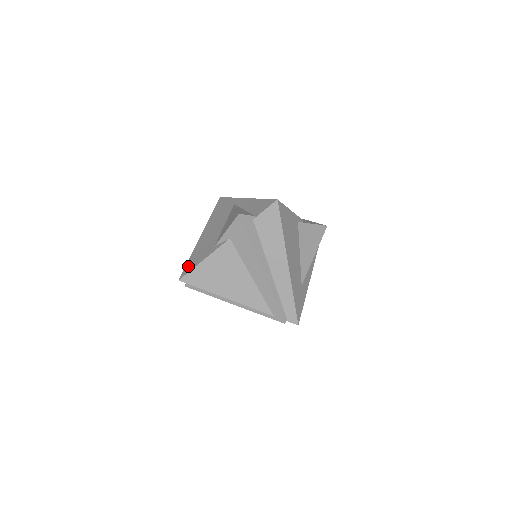
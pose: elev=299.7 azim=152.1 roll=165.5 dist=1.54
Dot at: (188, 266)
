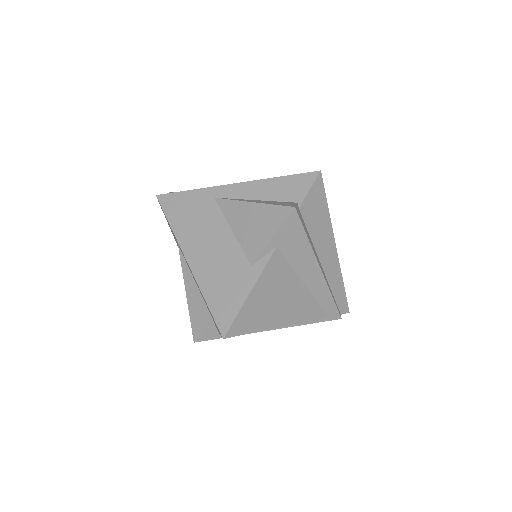
Dot at: (220, 312)
